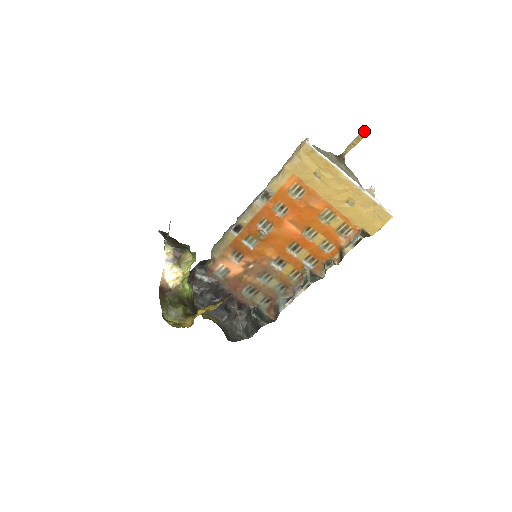
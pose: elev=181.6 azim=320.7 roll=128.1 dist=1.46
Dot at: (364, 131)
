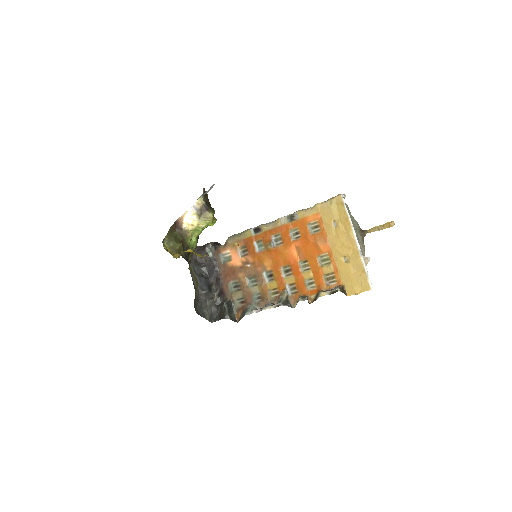
Dot at: (391, 223)
